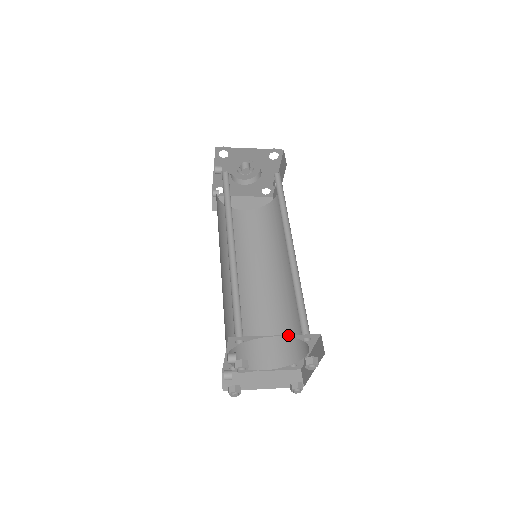
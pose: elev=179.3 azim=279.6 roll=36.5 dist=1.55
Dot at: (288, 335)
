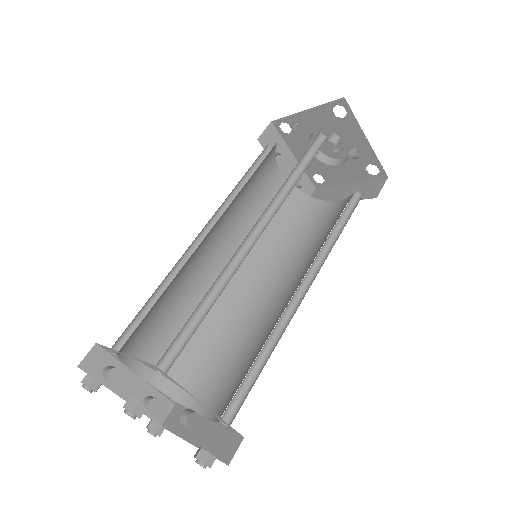
Dot at: occluded
